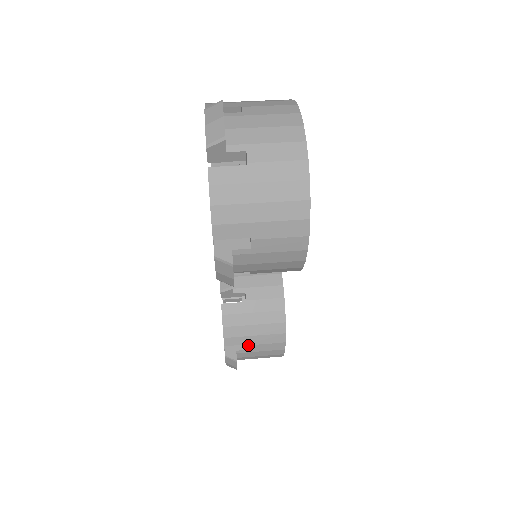
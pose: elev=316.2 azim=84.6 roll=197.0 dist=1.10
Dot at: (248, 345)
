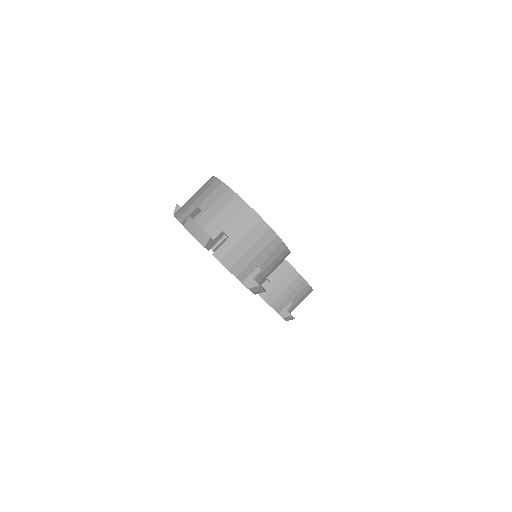
Dot at: (290, 302)
